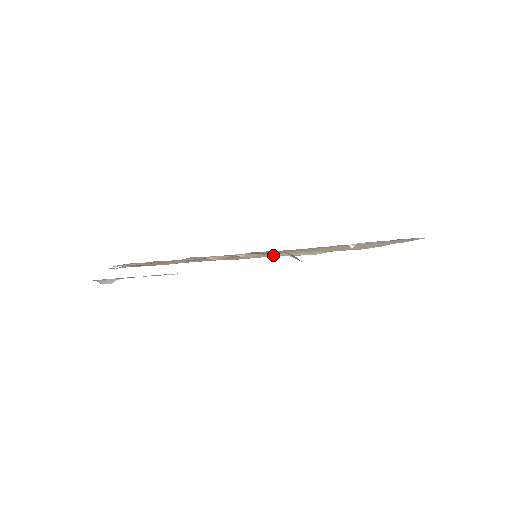
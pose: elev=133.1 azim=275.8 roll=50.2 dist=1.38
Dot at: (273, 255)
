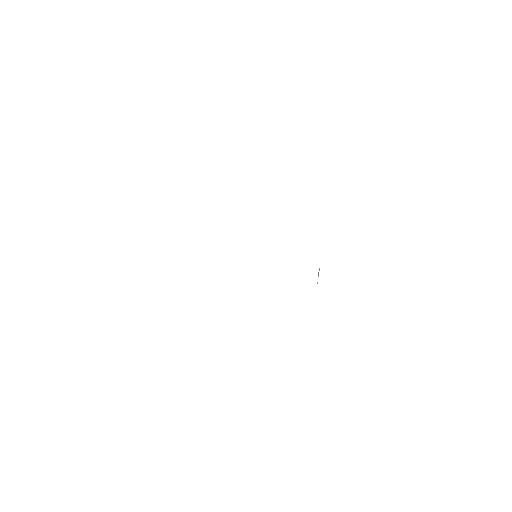
Dot at: occluded
